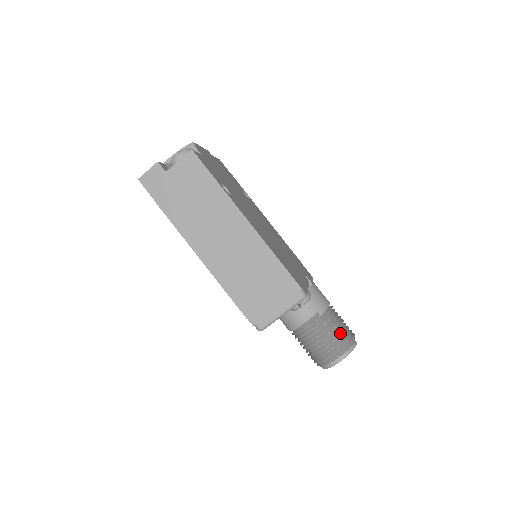
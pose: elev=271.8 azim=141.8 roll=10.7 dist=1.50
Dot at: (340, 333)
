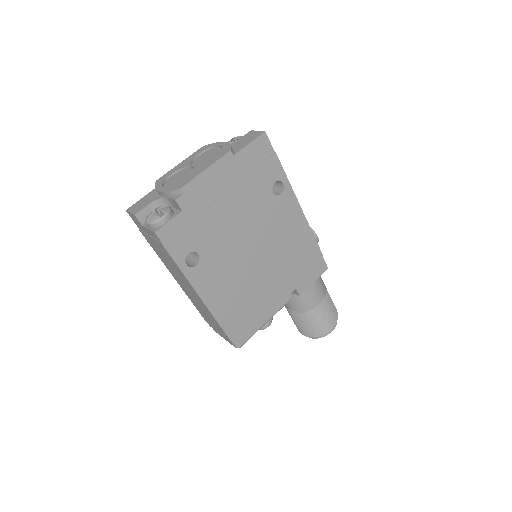
Dot at: (312, 328)
